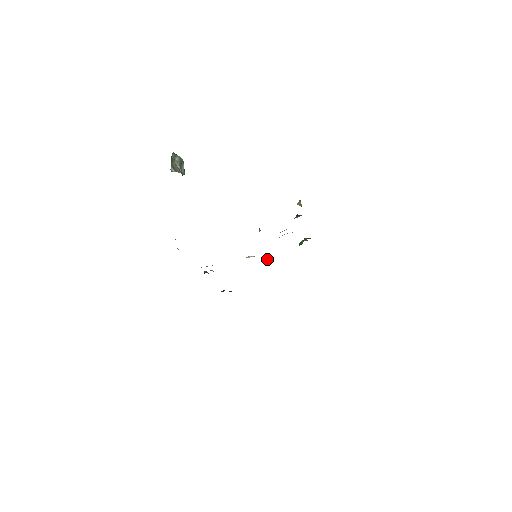
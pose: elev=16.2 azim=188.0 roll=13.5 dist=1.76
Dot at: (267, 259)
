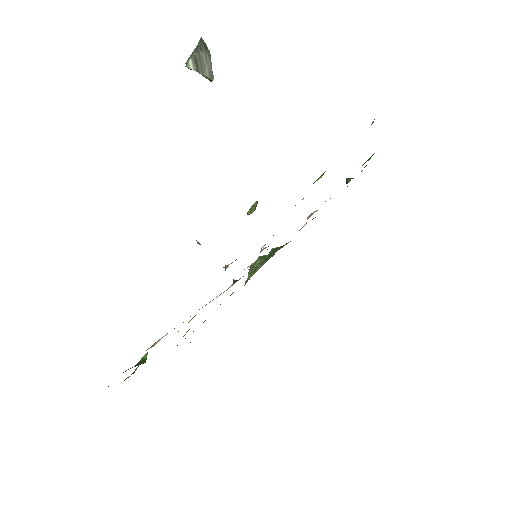
Dot at: occluded
